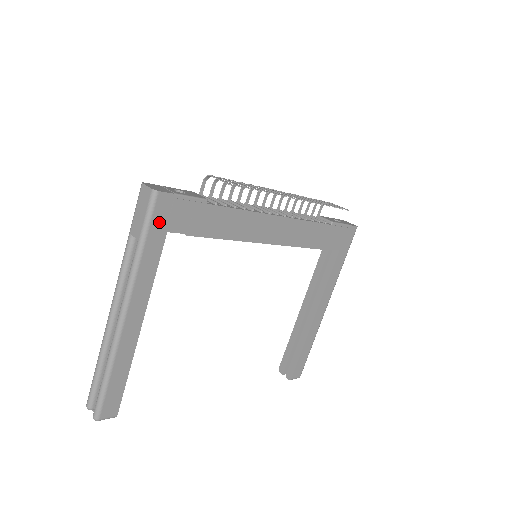
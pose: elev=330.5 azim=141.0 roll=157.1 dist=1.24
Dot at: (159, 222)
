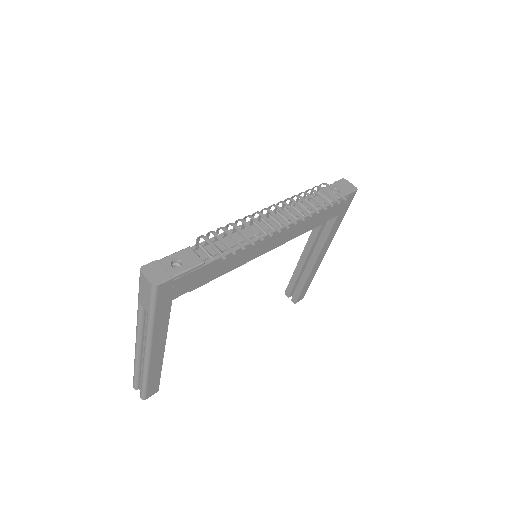
Dot at: (163, 299)
